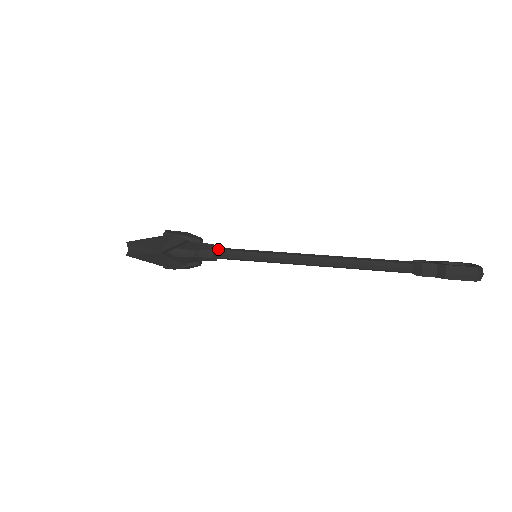
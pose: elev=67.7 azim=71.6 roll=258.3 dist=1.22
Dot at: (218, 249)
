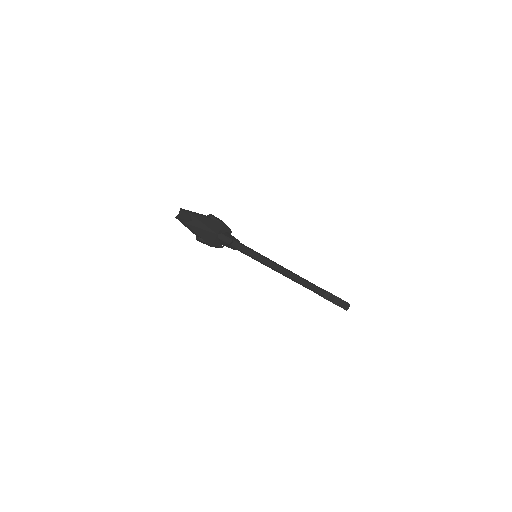
Dot at: (240, 243)
